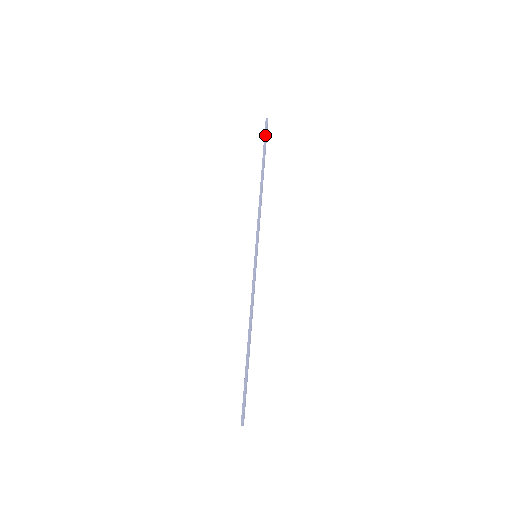
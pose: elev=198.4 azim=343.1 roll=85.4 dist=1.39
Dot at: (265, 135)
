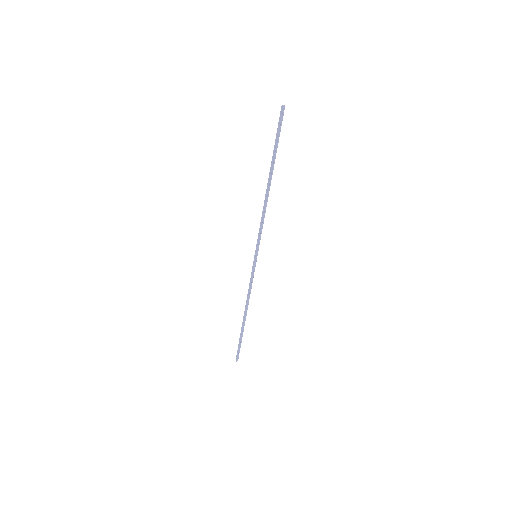
Dot at: (280, 130)
